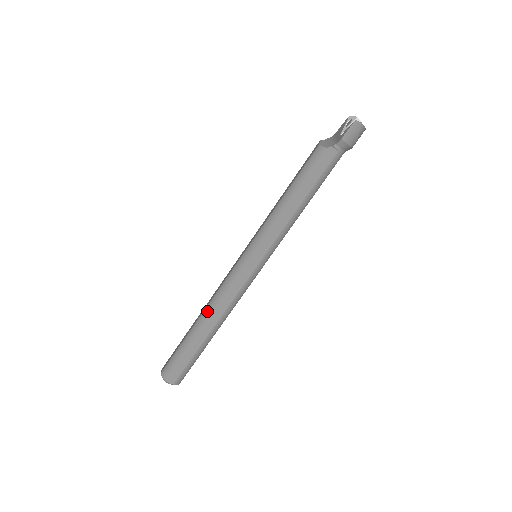
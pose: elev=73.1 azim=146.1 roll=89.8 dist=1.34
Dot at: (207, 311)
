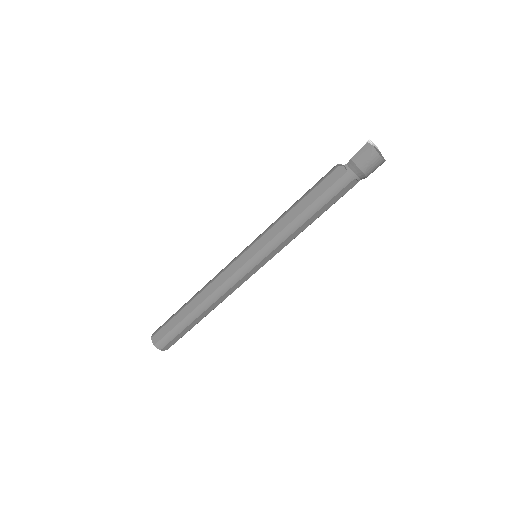
Dot at: (201, 289)
